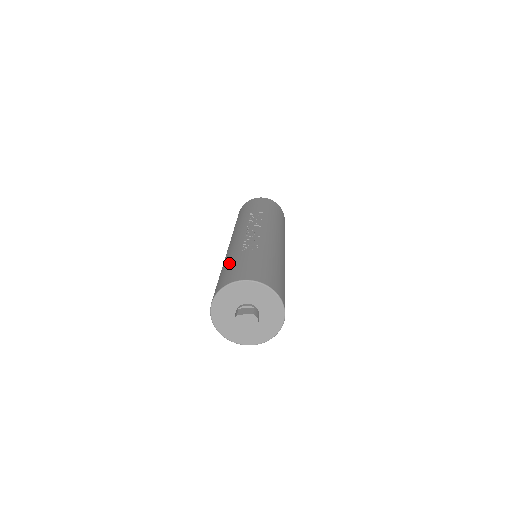
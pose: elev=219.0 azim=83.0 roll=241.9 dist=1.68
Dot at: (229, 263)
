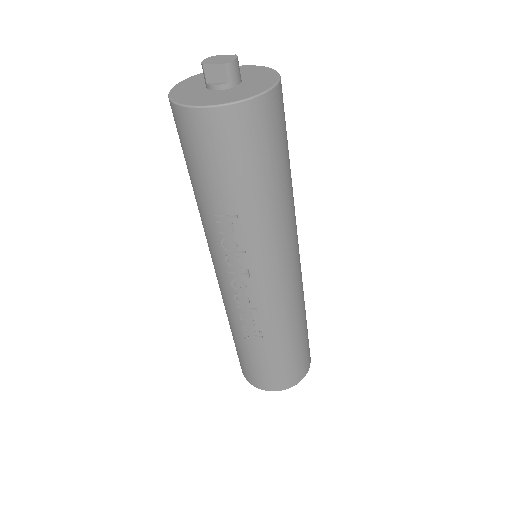
Dot at: (238, 347)
